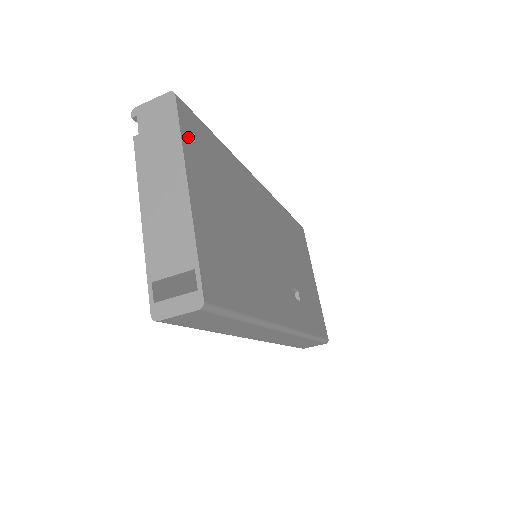
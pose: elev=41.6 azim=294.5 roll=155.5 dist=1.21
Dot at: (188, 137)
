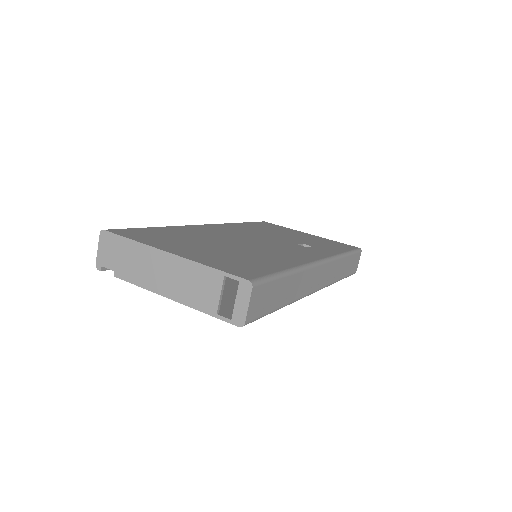
Dot at: (137, 238)
